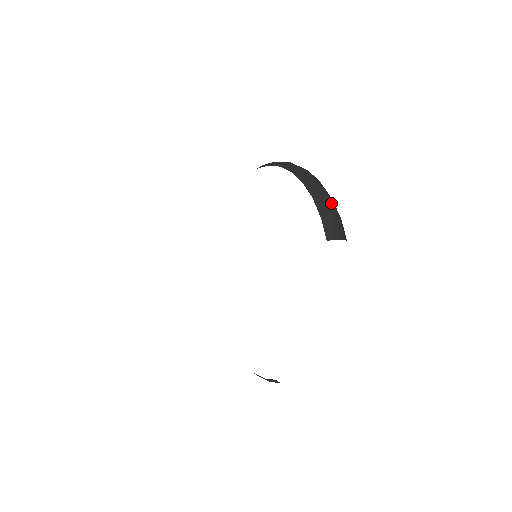
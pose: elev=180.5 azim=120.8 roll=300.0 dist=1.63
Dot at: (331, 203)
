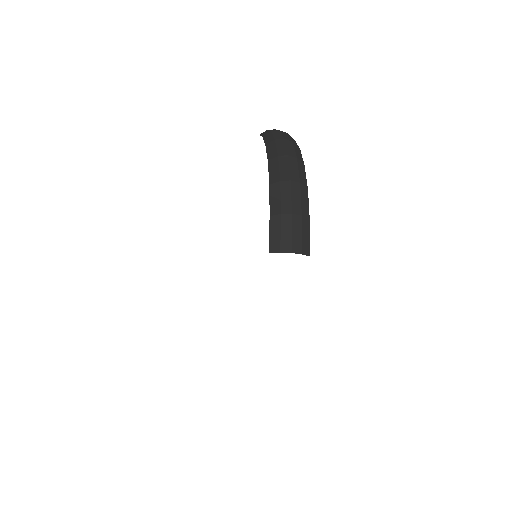
Dot at: (295, 194)
